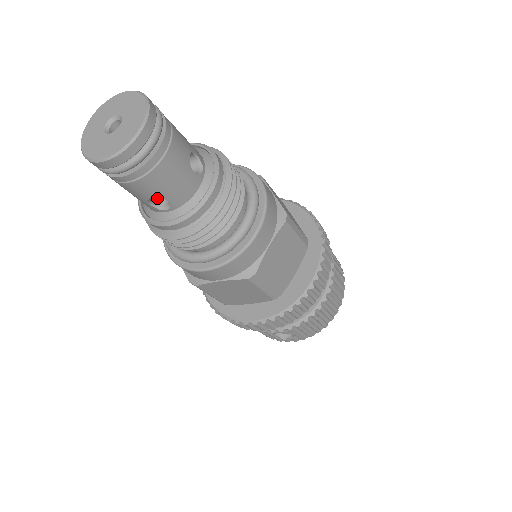
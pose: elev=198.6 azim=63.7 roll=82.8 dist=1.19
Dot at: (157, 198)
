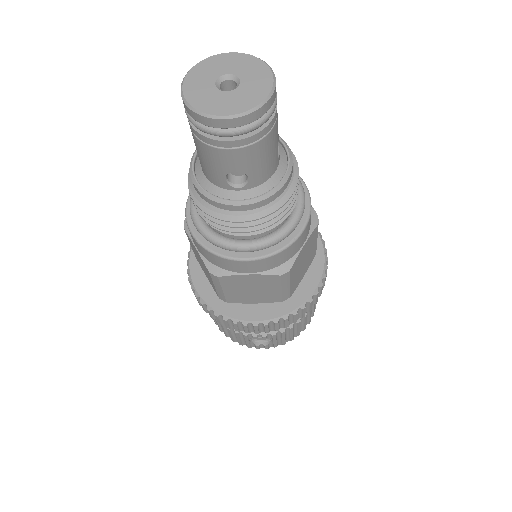
Dot at: (229, 174)
